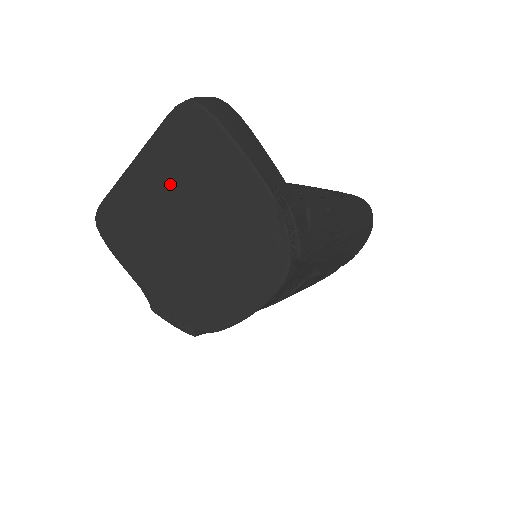
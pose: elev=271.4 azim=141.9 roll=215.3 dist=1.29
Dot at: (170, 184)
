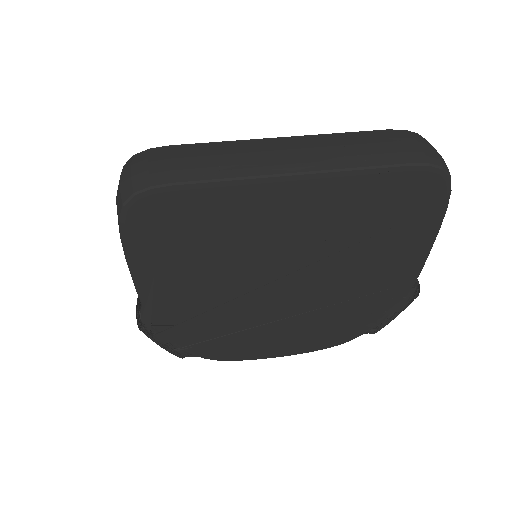
Dot at: (323, 229)
